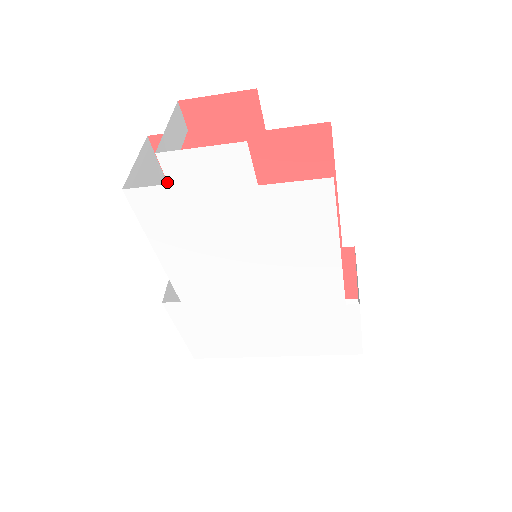
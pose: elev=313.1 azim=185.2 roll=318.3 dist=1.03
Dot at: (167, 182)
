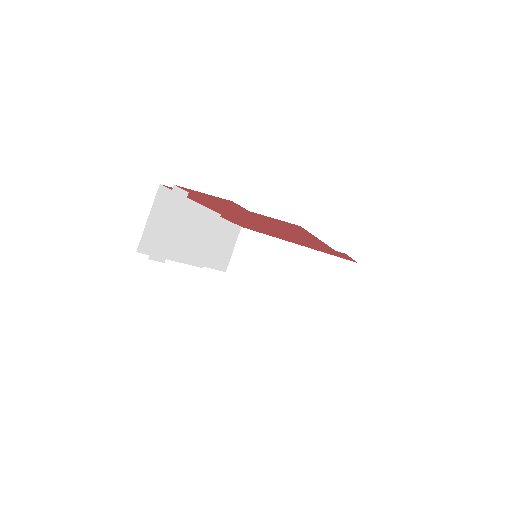
Dot at: occluded
